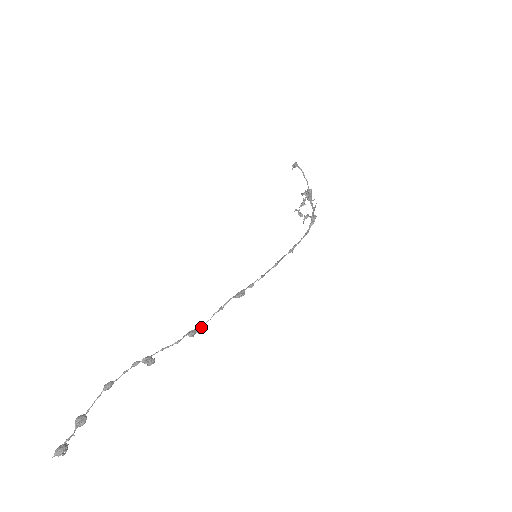
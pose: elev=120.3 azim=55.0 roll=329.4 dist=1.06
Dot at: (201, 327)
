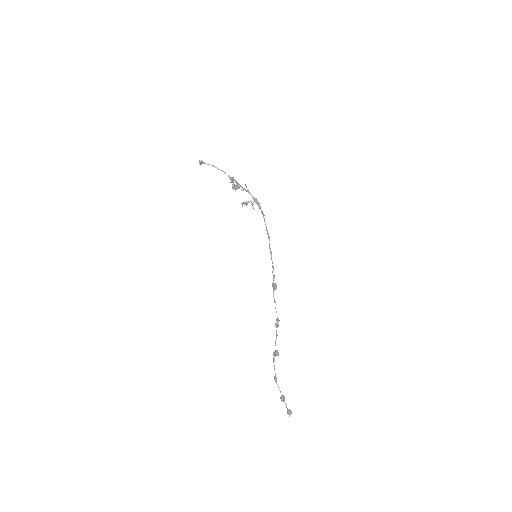
Dot at: (277, 319)
